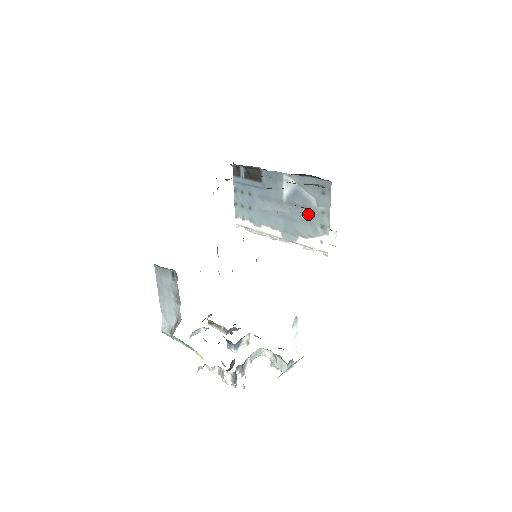
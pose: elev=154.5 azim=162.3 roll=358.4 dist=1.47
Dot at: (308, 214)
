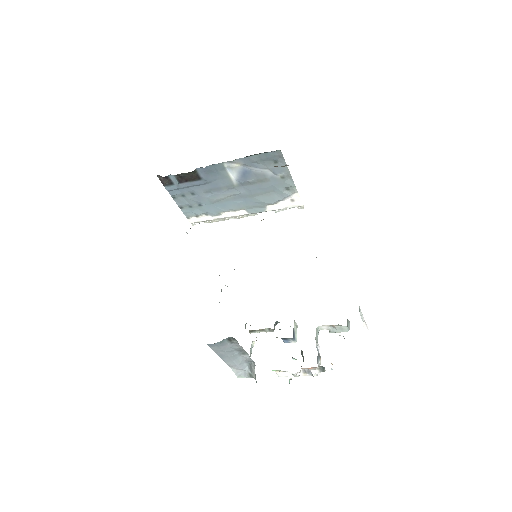
Dot at: (268, 185)
